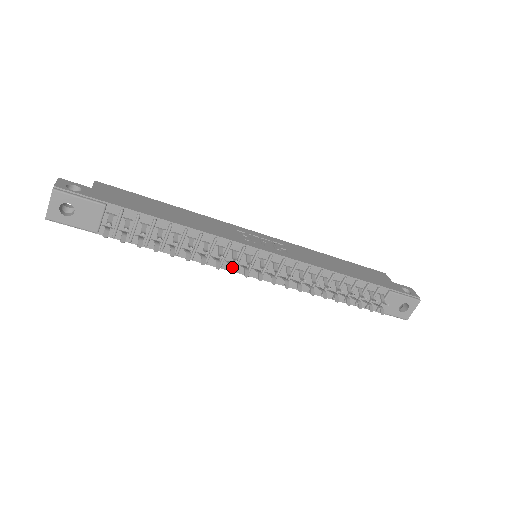
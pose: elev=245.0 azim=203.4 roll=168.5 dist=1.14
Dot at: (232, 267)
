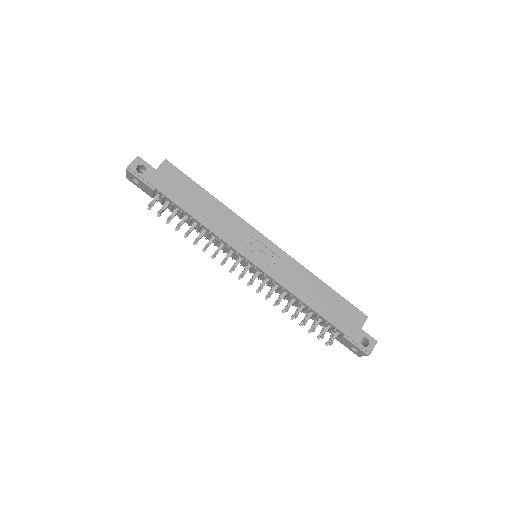
Dot at: occluded
